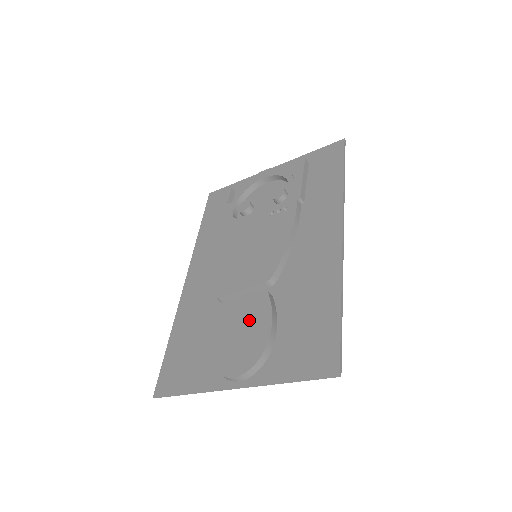
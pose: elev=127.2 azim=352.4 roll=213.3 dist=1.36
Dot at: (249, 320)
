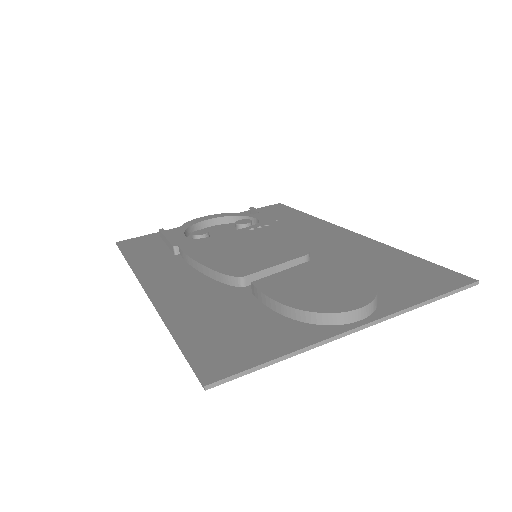
Dot at: (320, 275)
